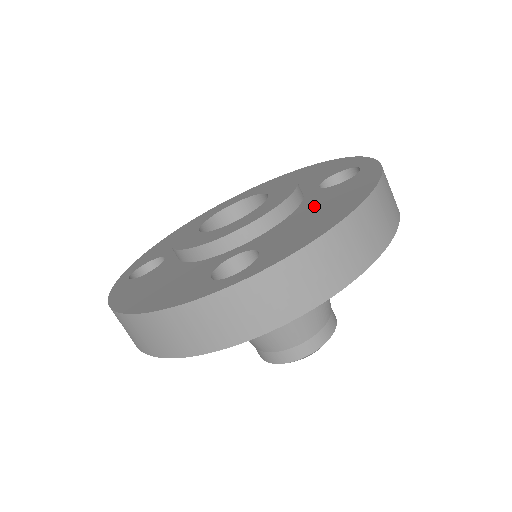
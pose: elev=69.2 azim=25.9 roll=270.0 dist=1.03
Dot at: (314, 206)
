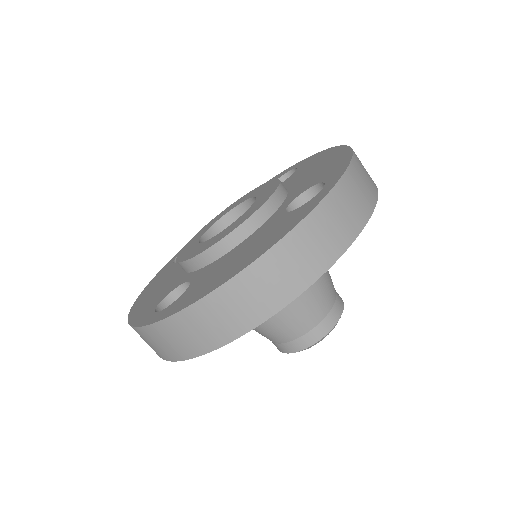
Dot at: (250, 242)
